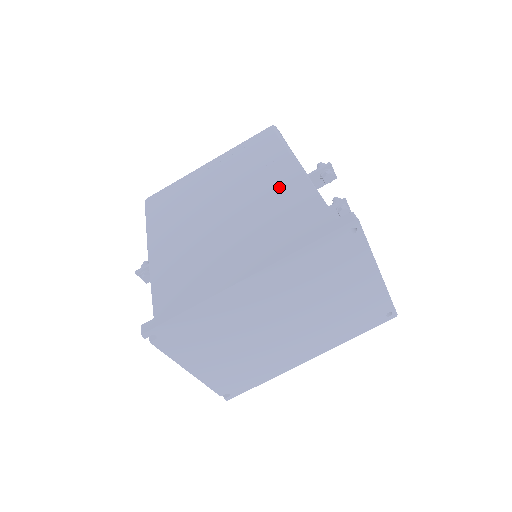
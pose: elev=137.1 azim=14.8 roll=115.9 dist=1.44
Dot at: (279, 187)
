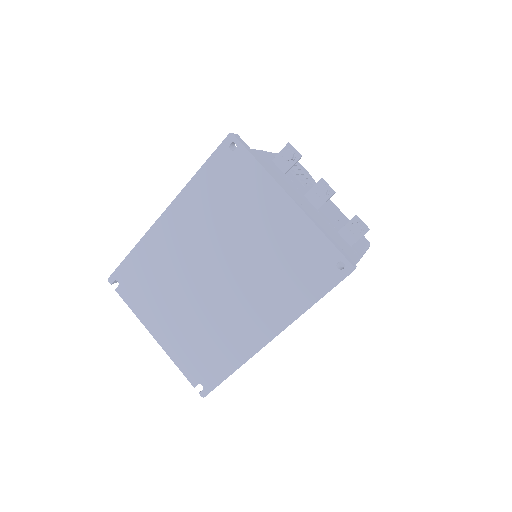
Dot at: occluded
